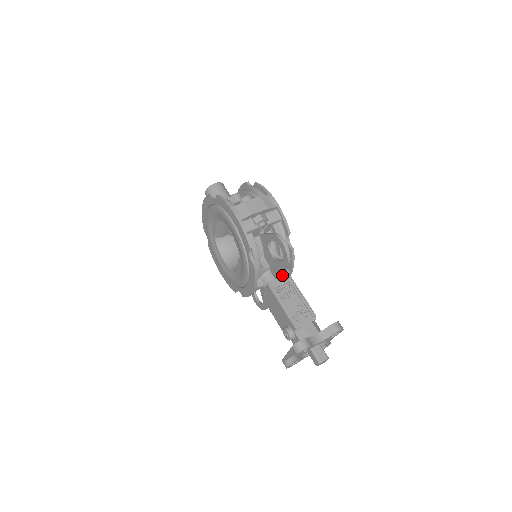
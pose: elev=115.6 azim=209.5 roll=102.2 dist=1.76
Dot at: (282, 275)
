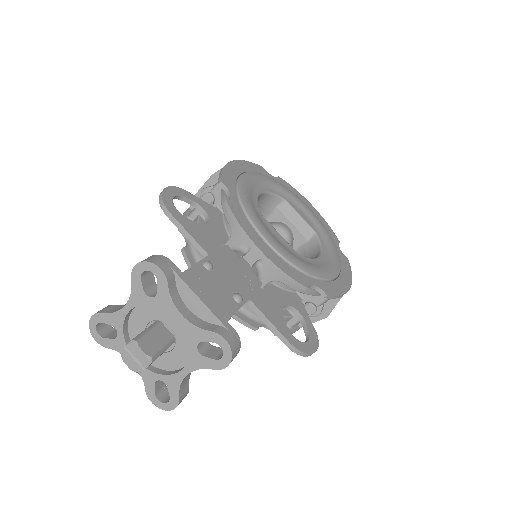
Dot at: (192, 242)
